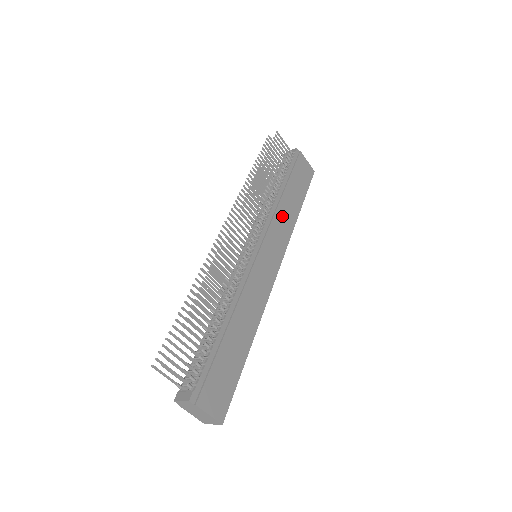
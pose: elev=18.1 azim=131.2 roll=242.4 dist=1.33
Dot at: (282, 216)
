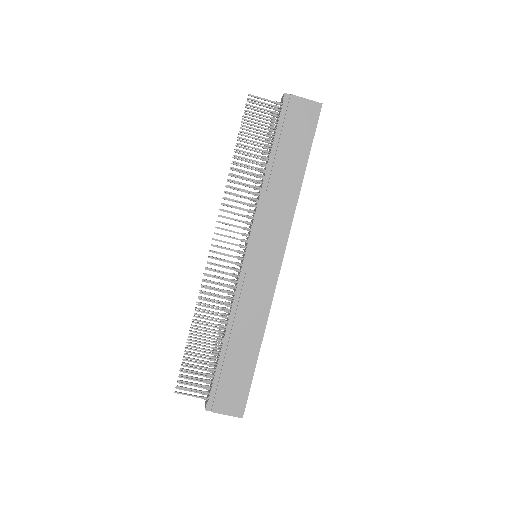
Dot at: (275, 200)
